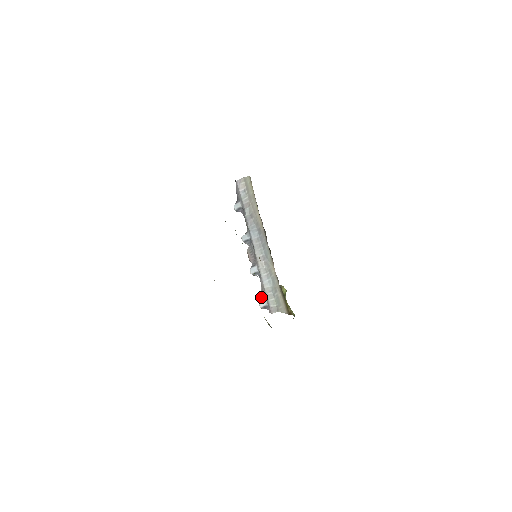
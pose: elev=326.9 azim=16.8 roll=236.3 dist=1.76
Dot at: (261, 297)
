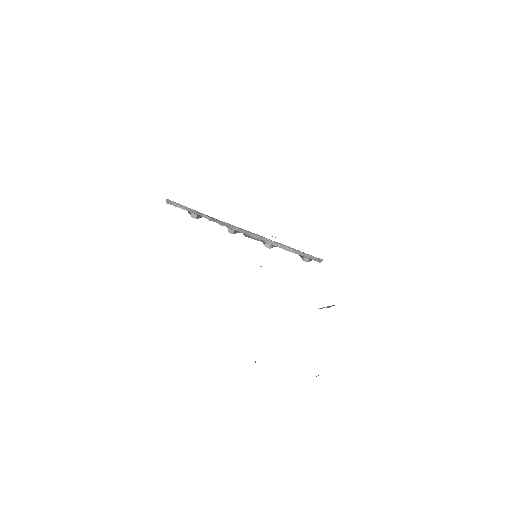
Dot at: occluded
